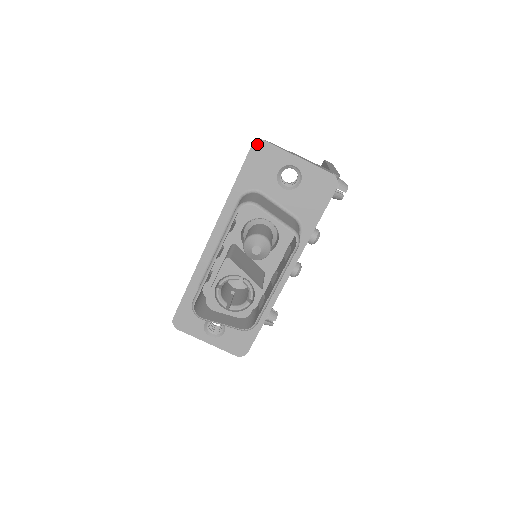
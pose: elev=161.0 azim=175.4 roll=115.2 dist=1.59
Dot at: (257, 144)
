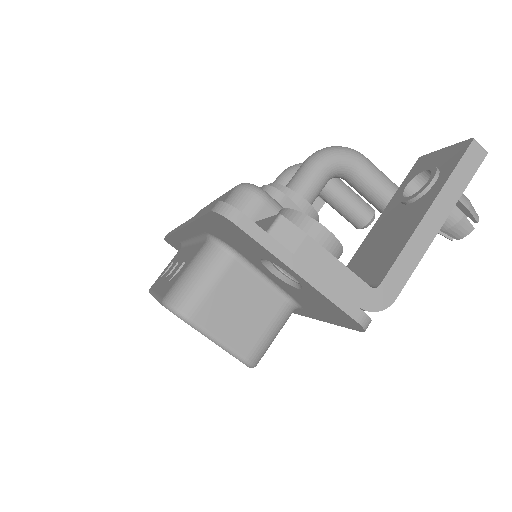
Dot at: (220, 216)
